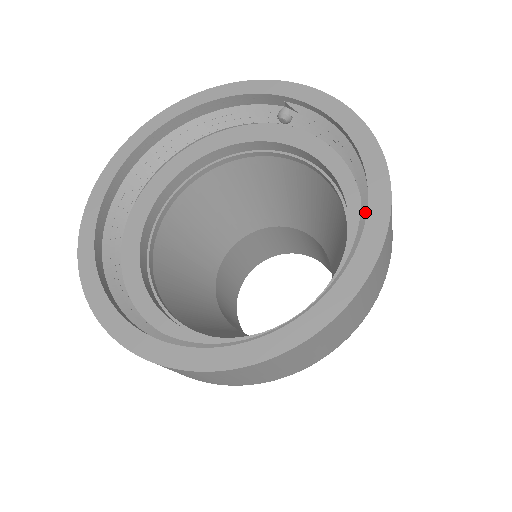
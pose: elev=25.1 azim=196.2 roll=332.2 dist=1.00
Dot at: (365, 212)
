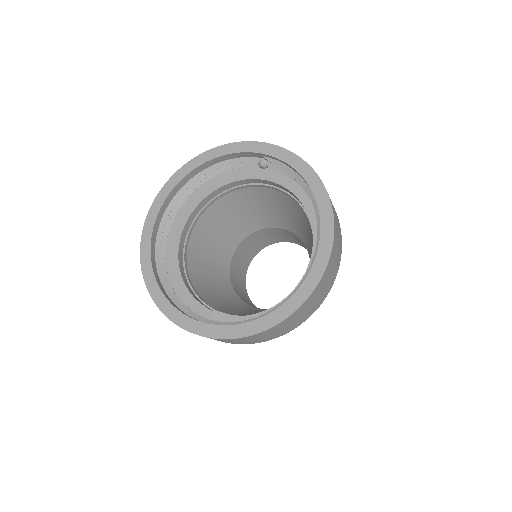
Dot at: occluded
